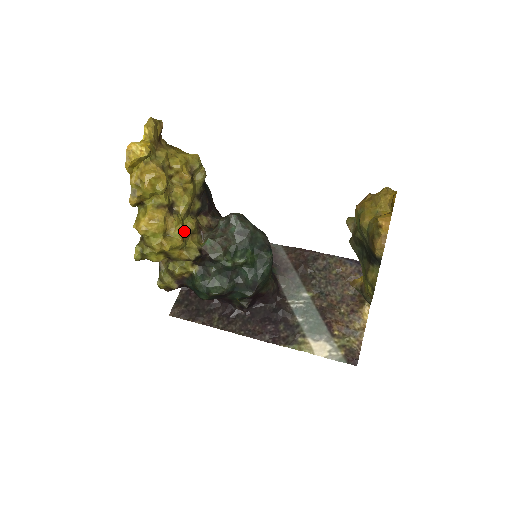
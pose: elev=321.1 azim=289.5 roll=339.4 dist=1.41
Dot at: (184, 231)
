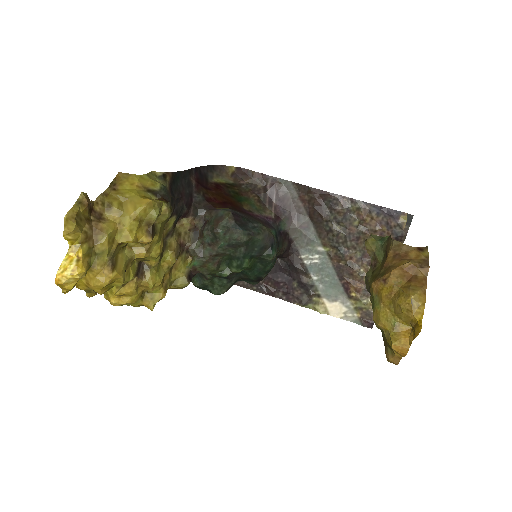
Dot at: (164, 276)
